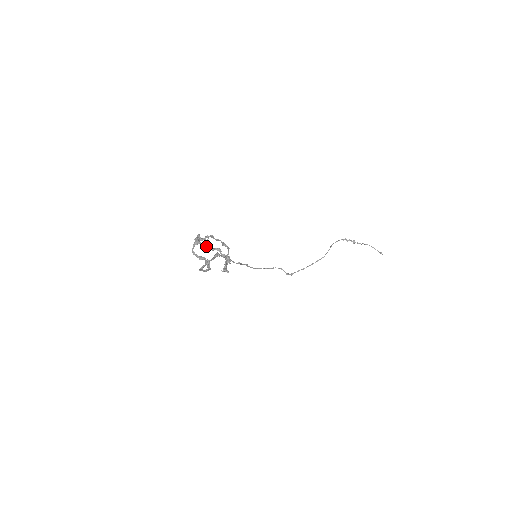
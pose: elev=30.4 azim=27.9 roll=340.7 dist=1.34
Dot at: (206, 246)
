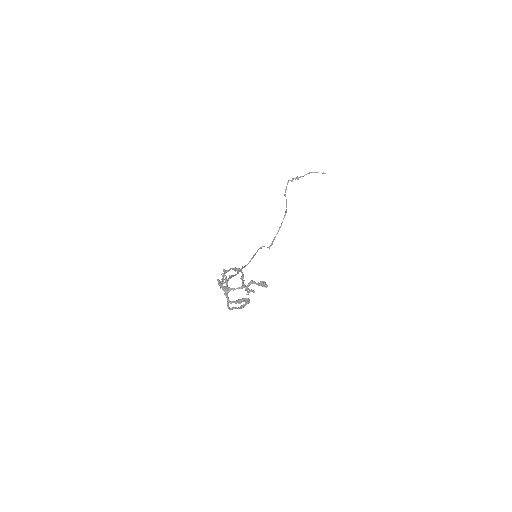
Dot at: (239, 288)
